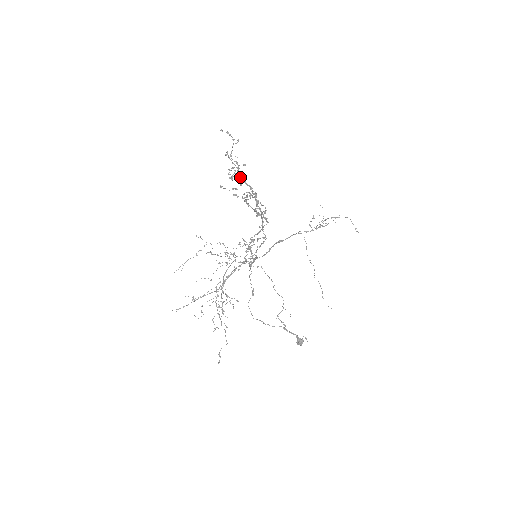
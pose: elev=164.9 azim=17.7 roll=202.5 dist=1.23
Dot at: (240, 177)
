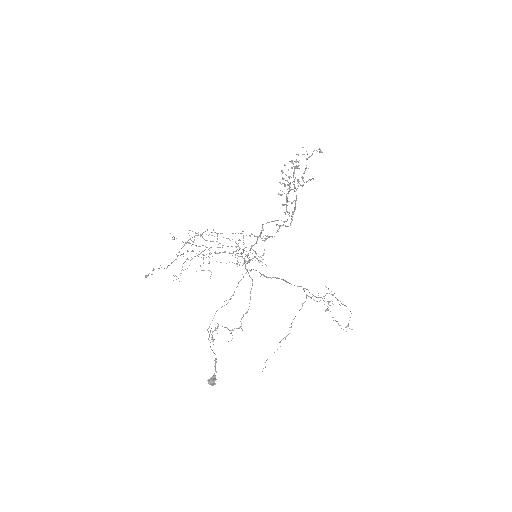
Dot at: occluded
